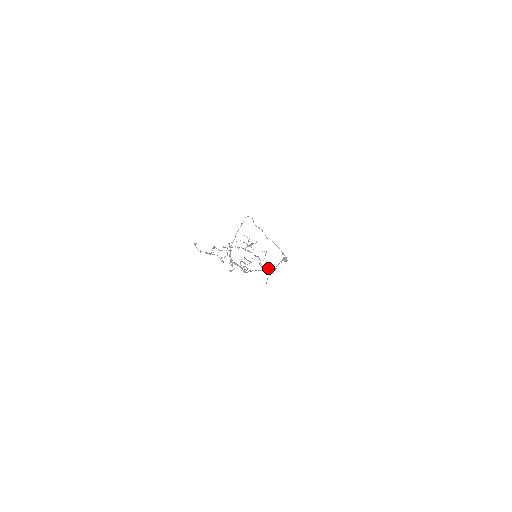
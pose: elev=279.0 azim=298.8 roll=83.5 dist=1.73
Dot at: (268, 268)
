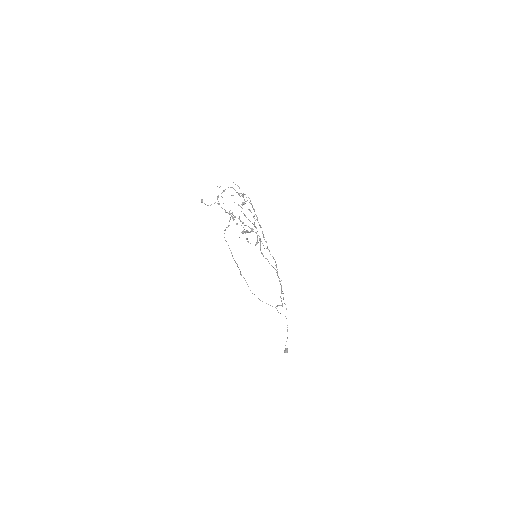
Dot at: occluded
